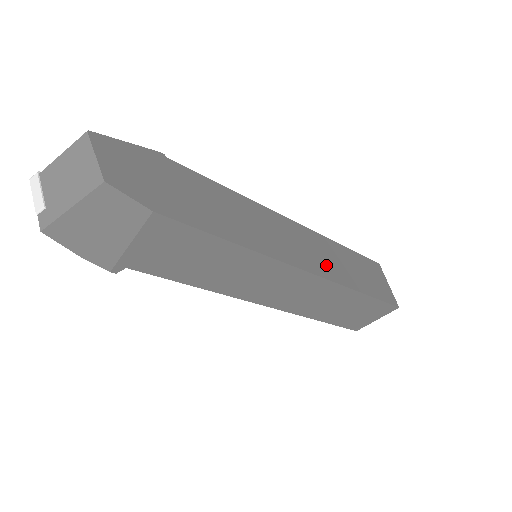
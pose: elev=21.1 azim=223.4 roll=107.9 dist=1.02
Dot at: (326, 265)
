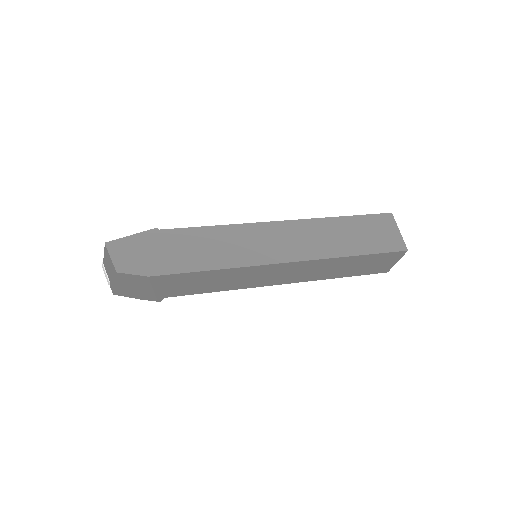
Dot at: (310, 247)
